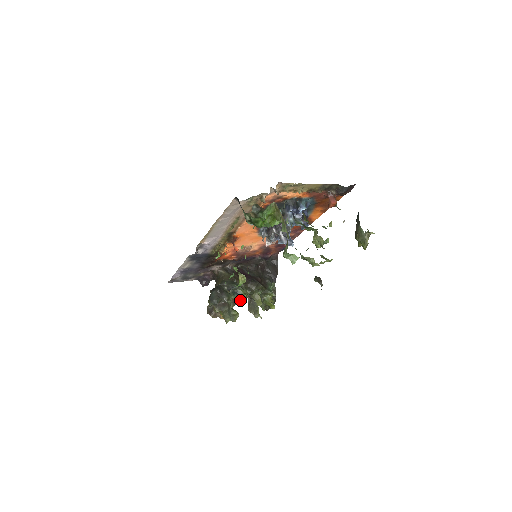
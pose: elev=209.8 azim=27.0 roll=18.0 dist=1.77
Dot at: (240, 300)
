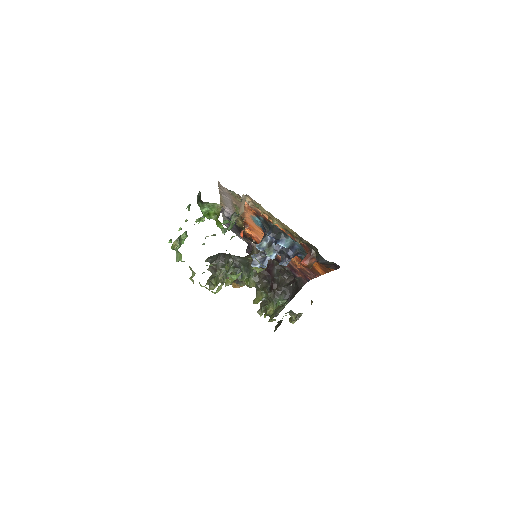
Dot at: (242, 283)
